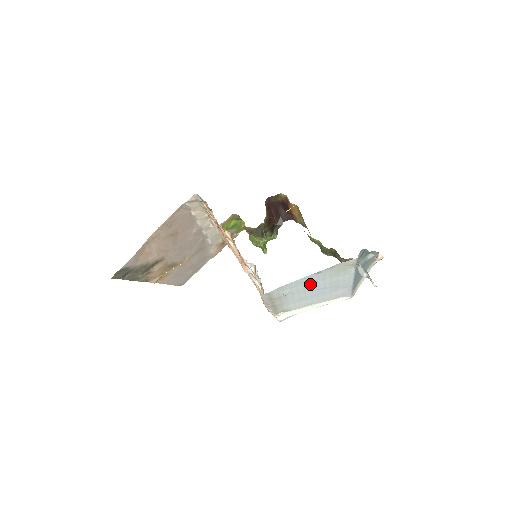
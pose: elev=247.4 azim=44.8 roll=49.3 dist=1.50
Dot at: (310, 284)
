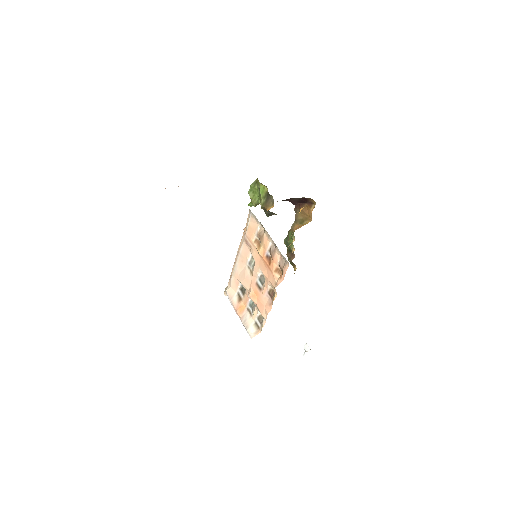
Dot at: occluded
